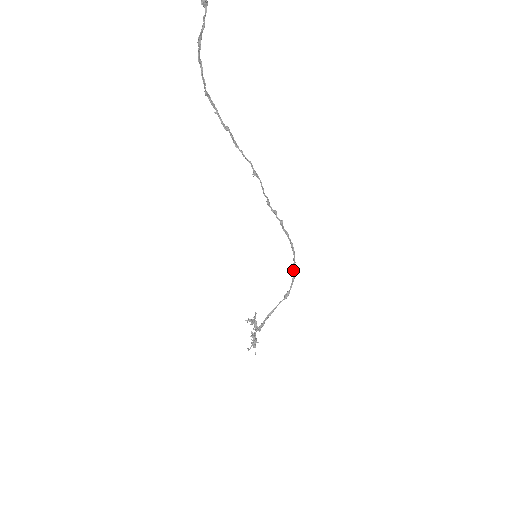
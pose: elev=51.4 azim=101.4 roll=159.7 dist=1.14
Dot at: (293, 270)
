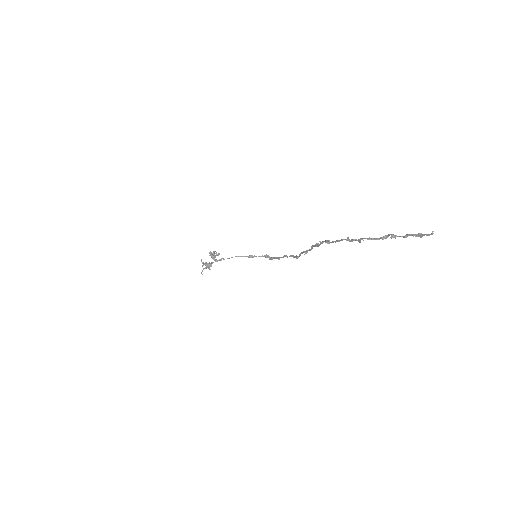
Dot at: (272, 259)
